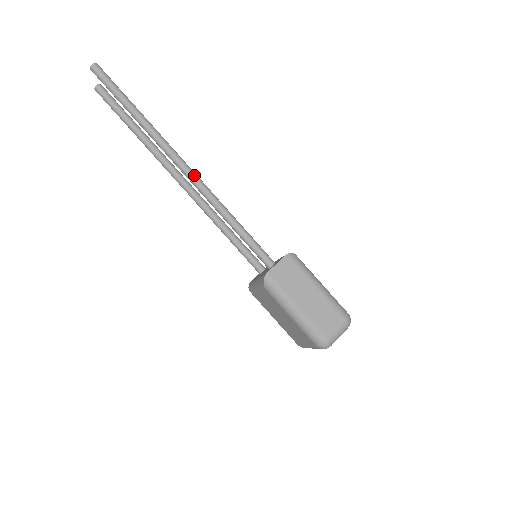
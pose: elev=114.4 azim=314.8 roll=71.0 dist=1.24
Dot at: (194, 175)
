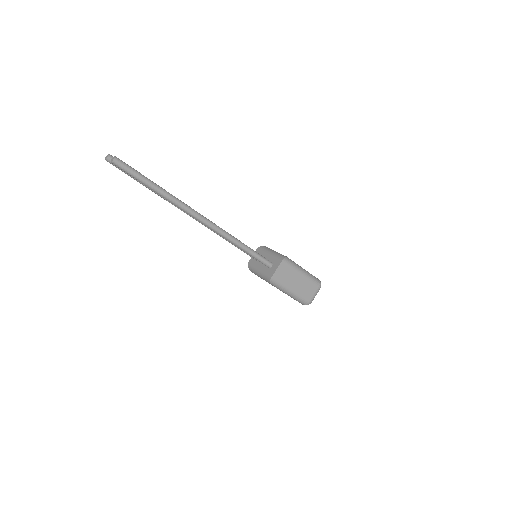
Dot at: (211, 224)
